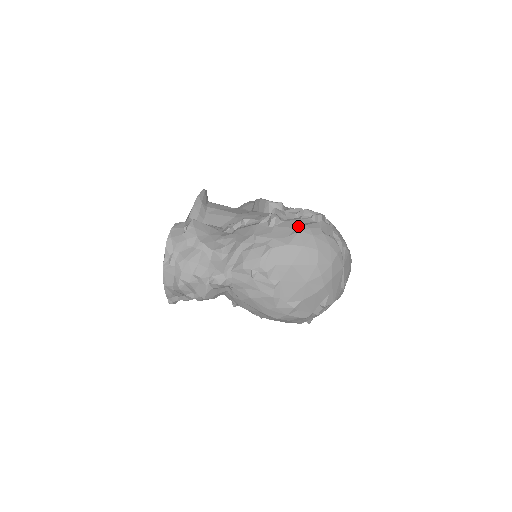
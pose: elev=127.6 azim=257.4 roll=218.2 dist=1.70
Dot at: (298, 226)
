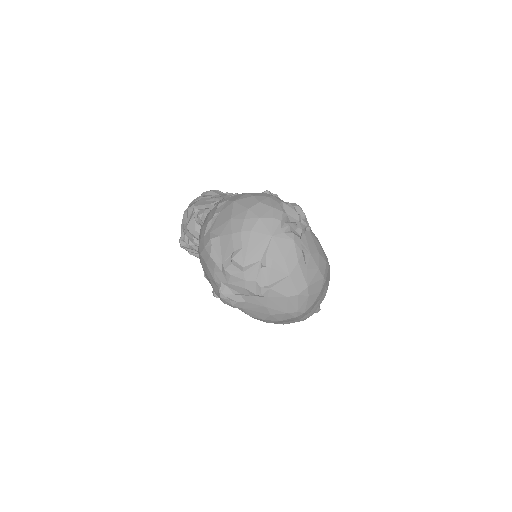
Dot at: occluded
